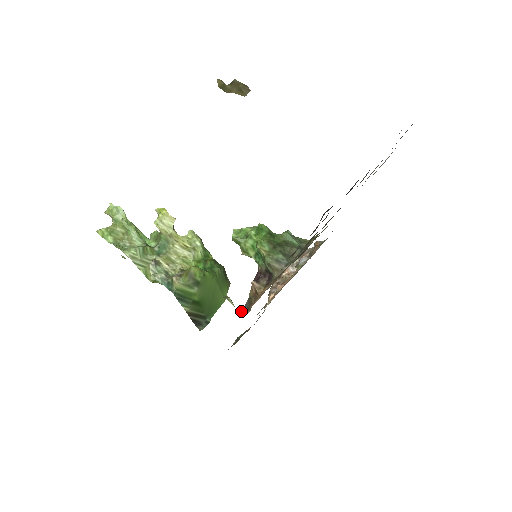
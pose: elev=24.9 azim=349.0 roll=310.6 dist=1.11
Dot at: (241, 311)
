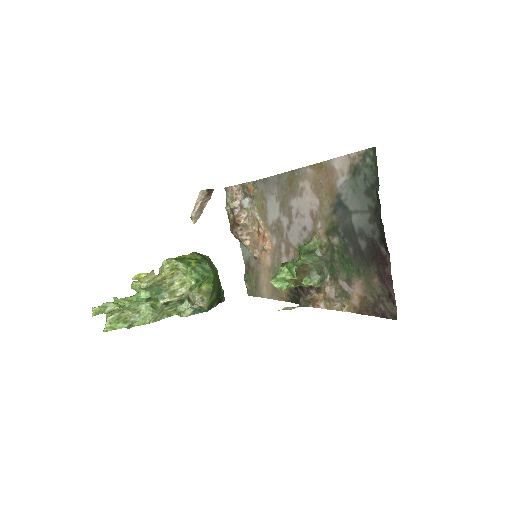
Dot at: occluded
